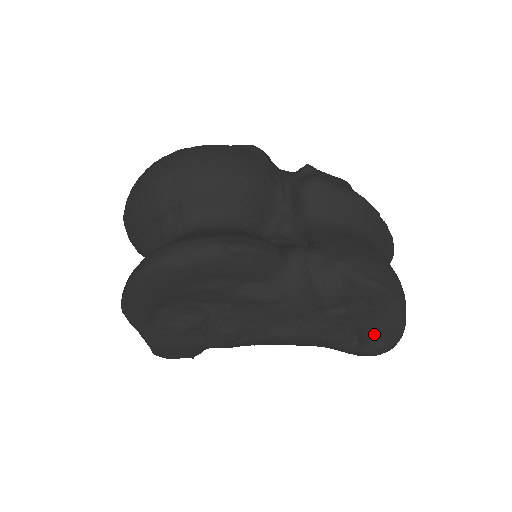
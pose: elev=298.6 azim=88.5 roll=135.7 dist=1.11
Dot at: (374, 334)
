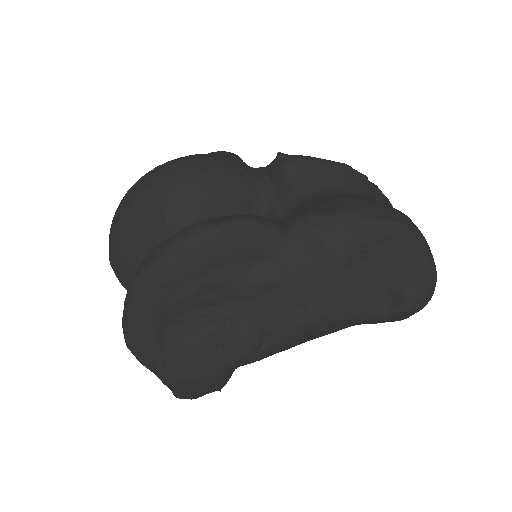
Dot at: (406, 284)
